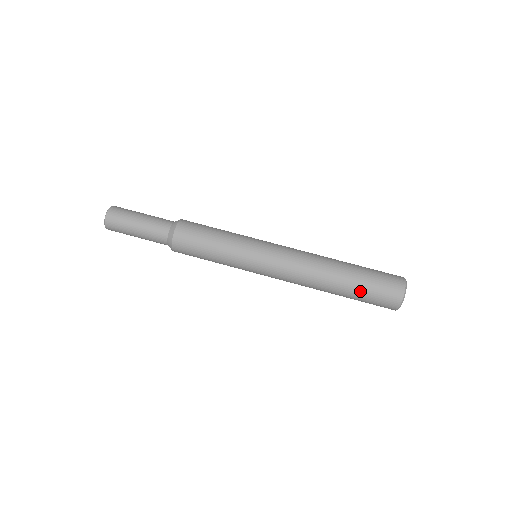
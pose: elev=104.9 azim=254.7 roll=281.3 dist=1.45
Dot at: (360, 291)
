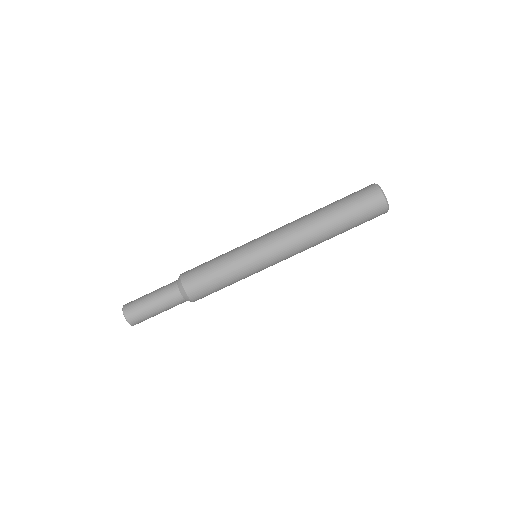
Dot at: (349, 215)
